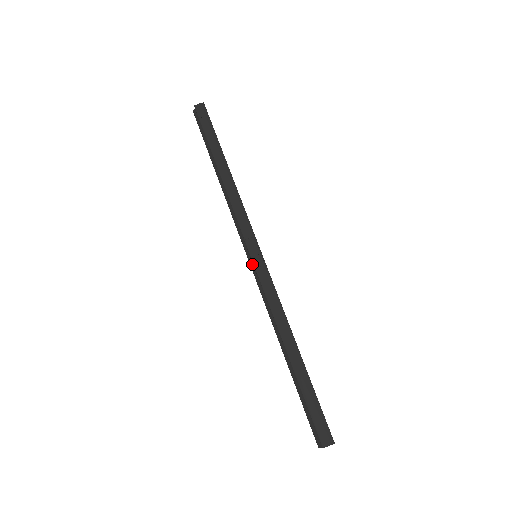
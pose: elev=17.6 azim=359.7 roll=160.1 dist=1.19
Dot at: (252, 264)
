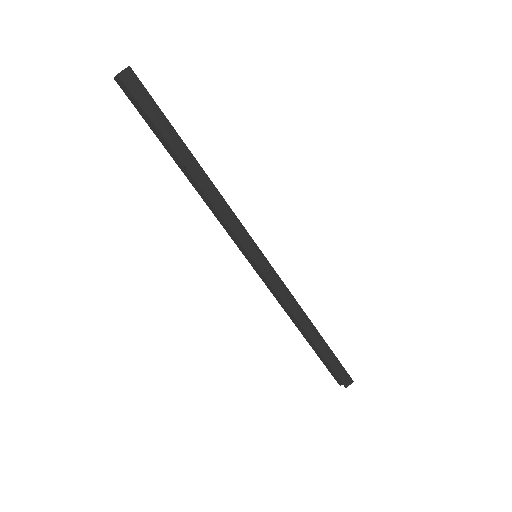
Dot at: (254, 265)
